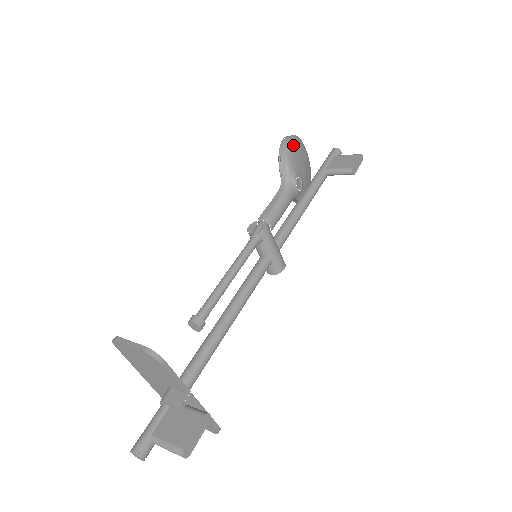
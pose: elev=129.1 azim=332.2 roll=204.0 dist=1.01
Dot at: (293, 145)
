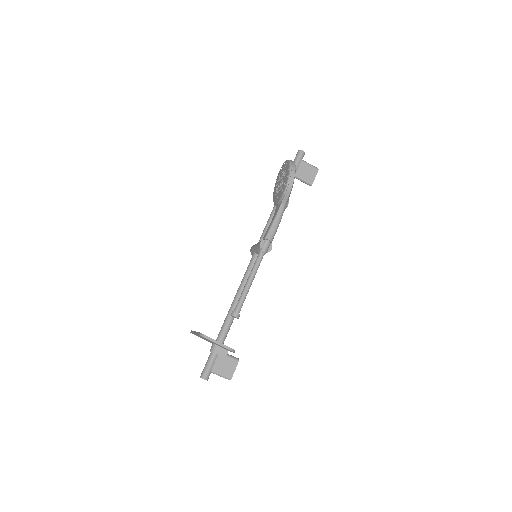
Dot at: occluded
